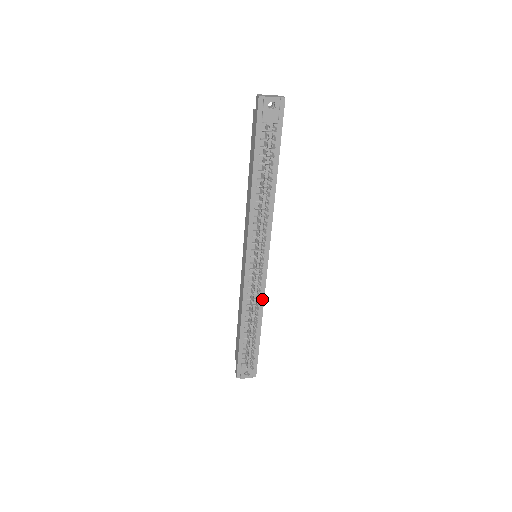
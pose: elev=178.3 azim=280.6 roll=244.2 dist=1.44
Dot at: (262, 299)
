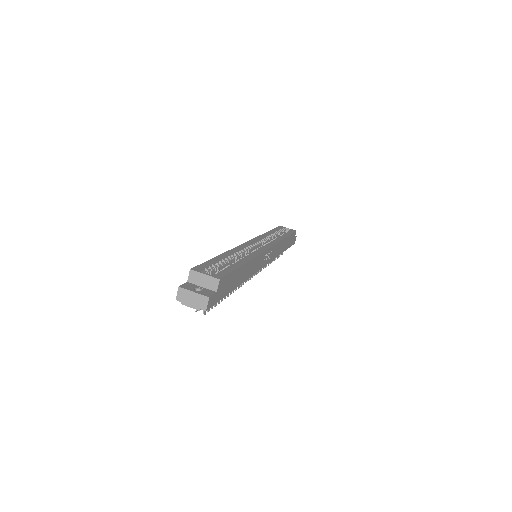
Dot at: occluded
